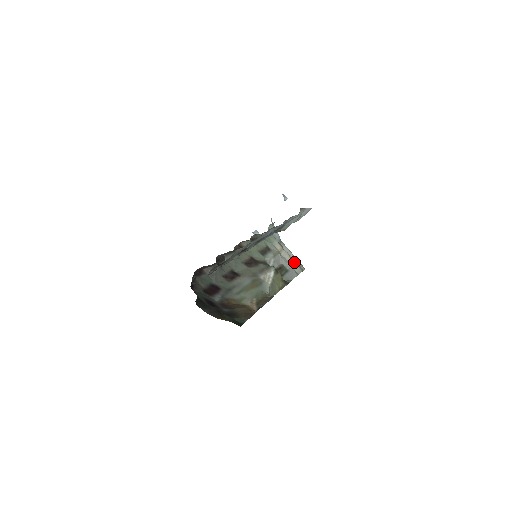
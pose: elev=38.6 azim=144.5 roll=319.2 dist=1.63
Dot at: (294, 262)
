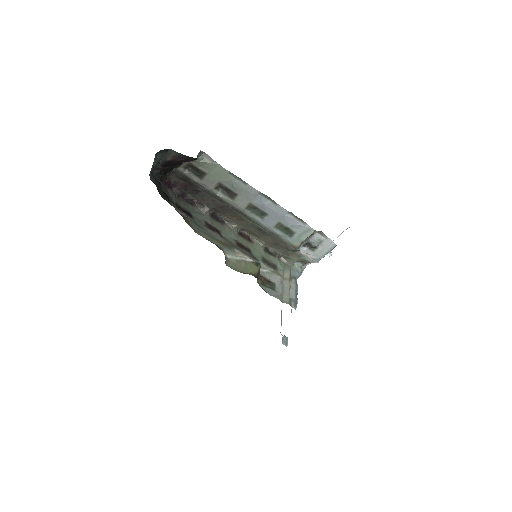
Dot at: occluded
